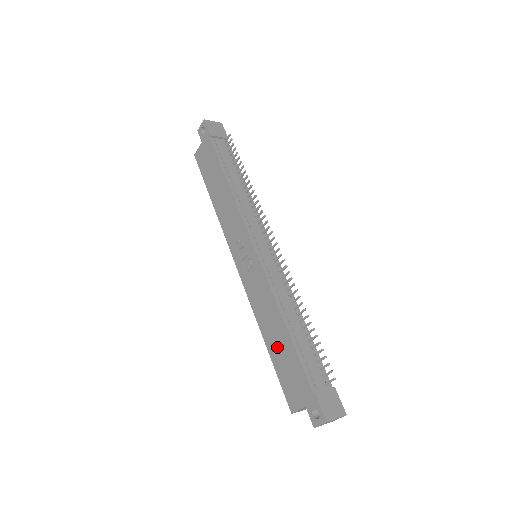
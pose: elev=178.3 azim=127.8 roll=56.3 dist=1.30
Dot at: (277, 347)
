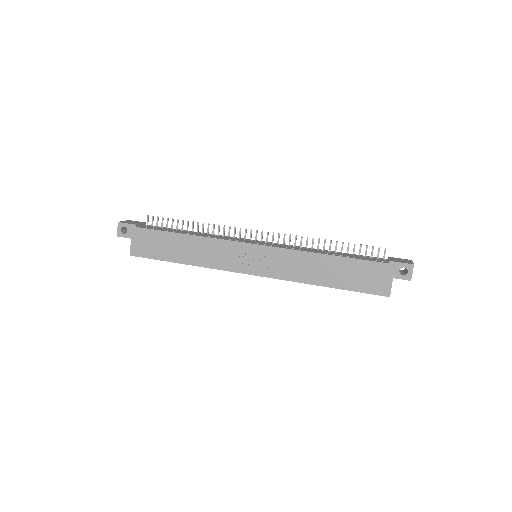
Dot at: (337, 275)
